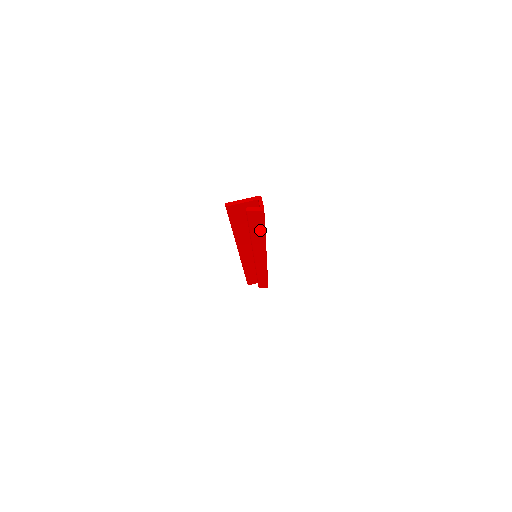
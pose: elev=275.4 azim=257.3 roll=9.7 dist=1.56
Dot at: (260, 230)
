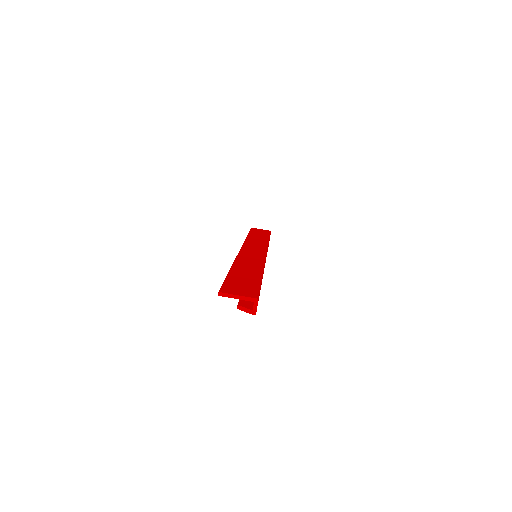
Dot at: occluded
